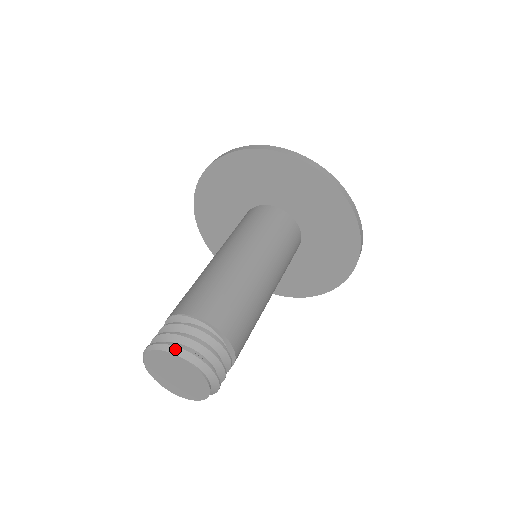
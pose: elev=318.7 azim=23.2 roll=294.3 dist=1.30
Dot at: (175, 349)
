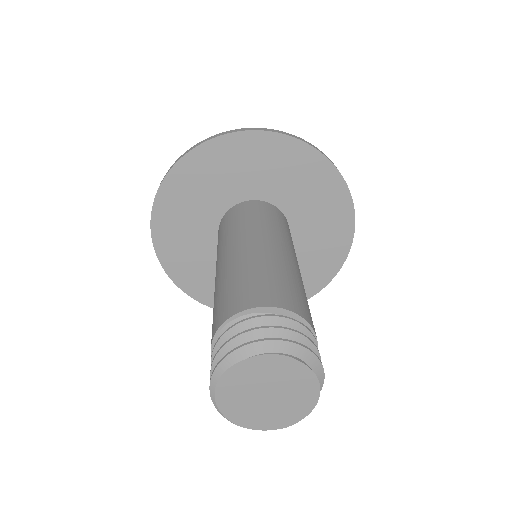
Dot at: (235, 355)
